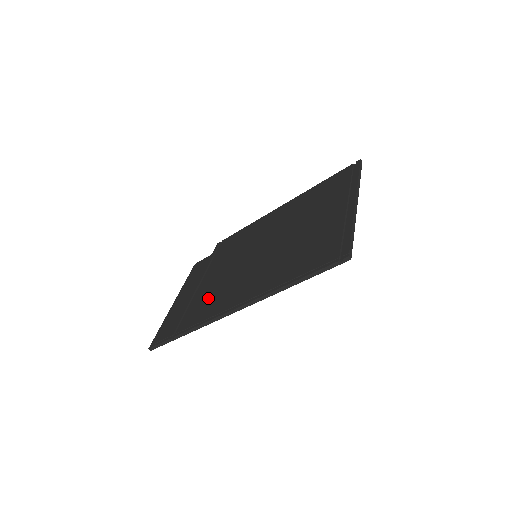
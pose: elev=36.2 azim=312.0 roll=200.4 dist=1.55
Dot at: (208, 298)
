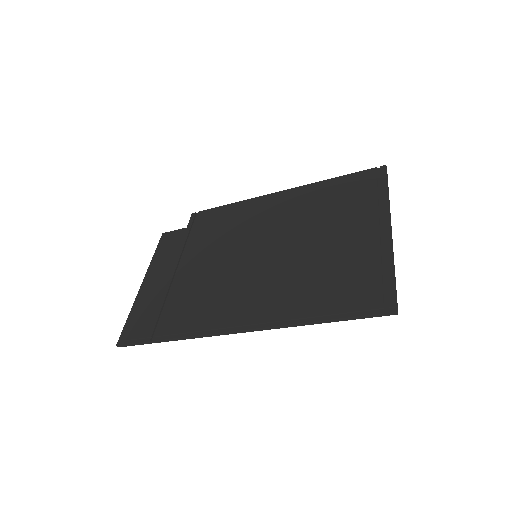
Dot at: (196, 298)
